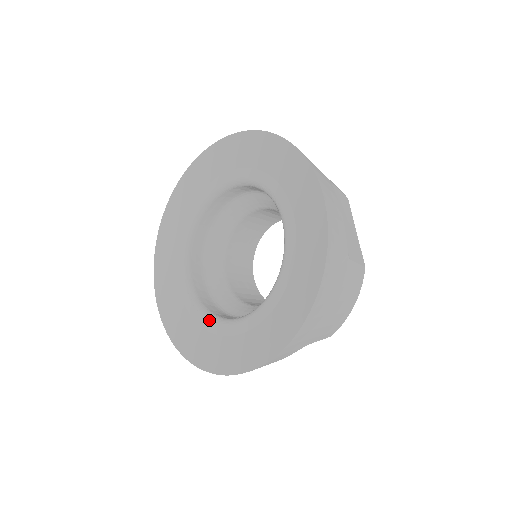
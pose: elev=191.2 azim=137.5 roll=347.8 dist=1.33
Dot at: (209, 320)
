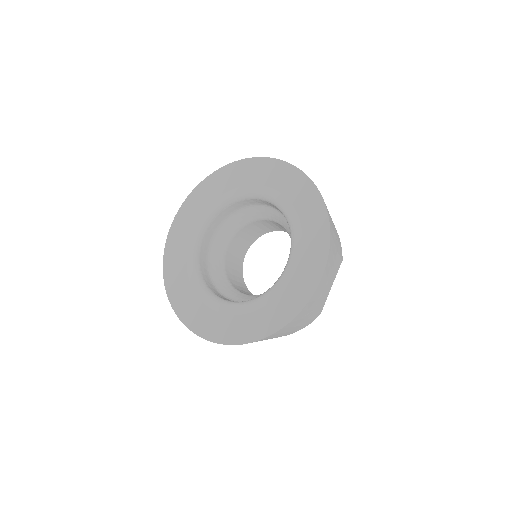
Dot at: (198, 282)
